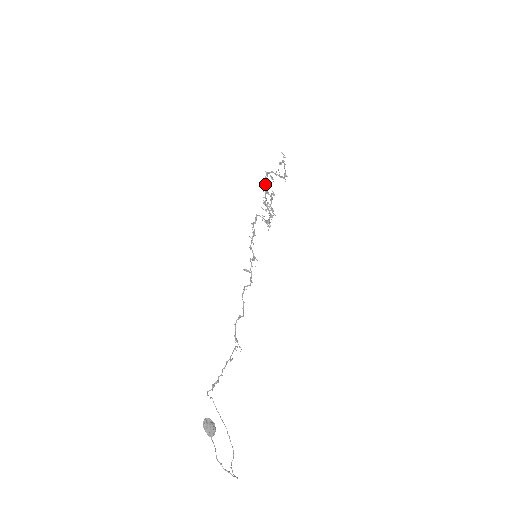
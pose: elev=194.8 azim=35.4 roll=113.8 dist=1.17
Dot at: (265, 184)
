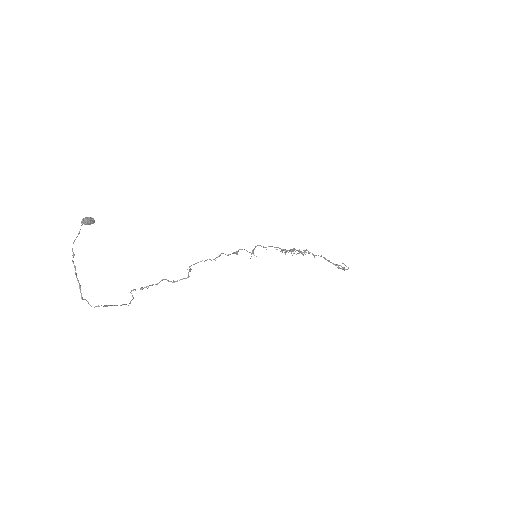
Dot at: (301, 251)
